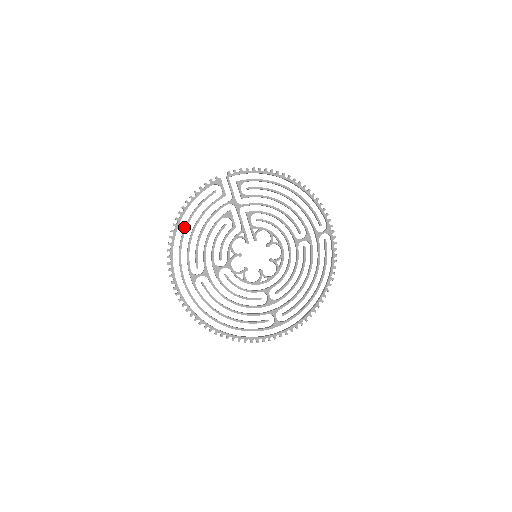
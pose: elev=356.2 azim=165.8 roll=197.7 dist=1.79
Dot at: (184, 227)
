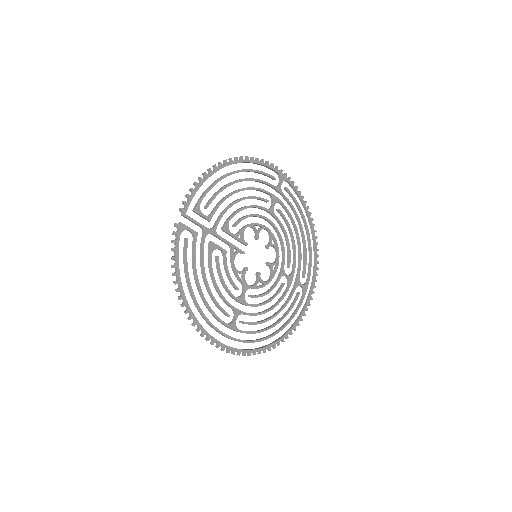
Dot at: (191, 297)
